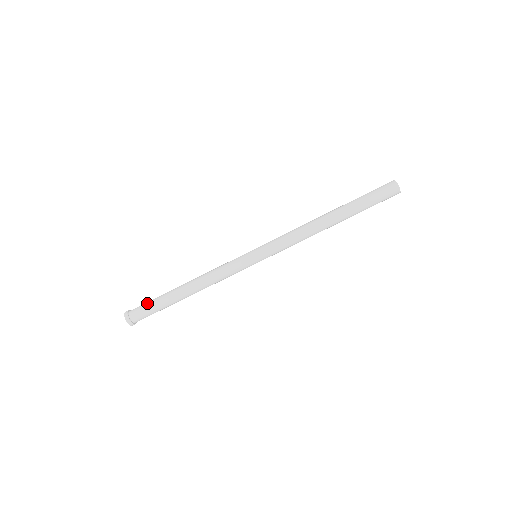
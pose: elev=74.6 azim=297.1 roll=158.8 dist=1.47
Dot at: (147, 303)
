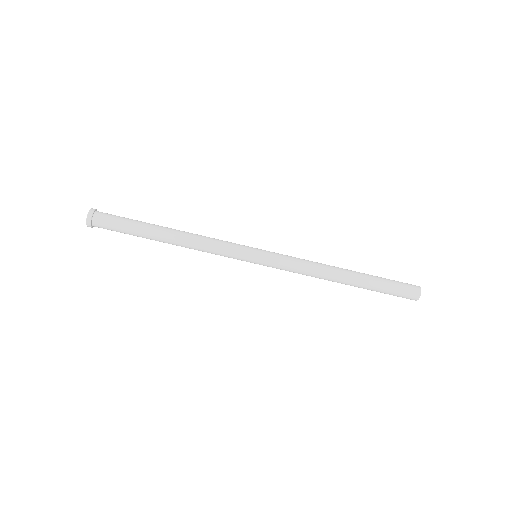
Dot at: (119, 220)
